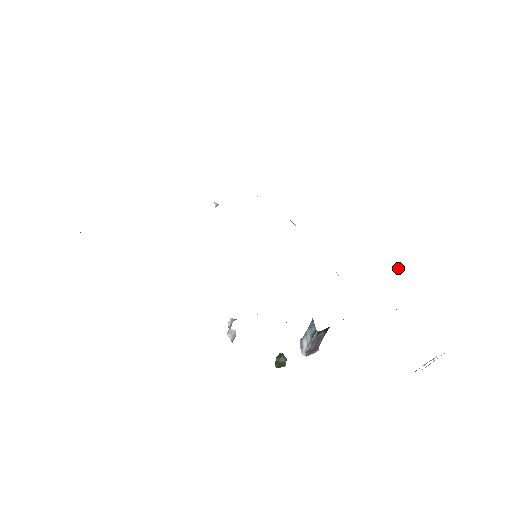
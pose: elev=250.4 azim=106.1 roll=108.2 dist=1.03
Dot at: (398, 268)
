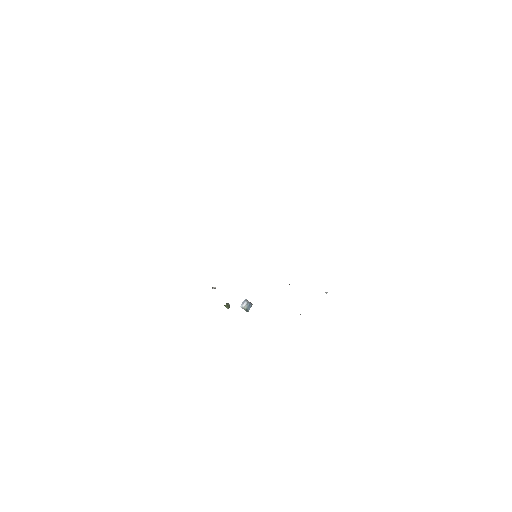
Dot at: occluded
